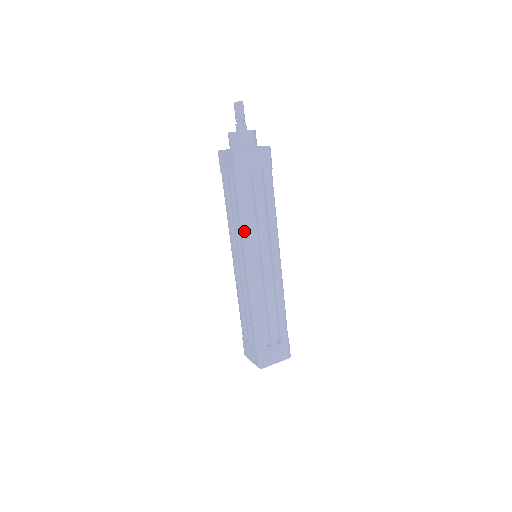
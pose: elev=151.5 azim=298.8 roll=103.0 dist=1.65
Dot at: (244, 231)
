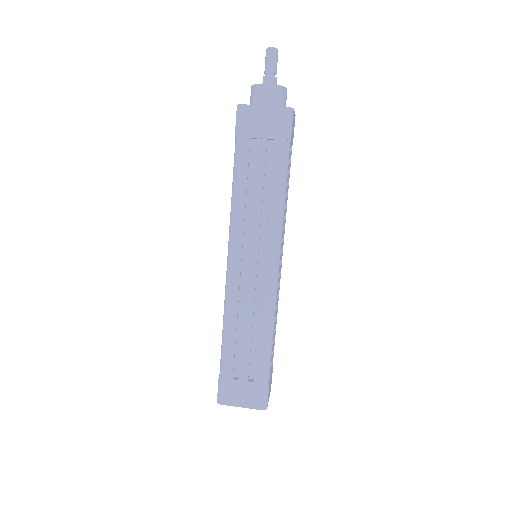
Dot at: (231, 212)
